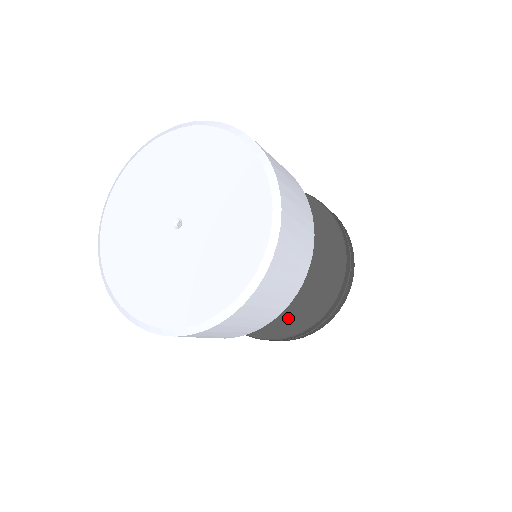
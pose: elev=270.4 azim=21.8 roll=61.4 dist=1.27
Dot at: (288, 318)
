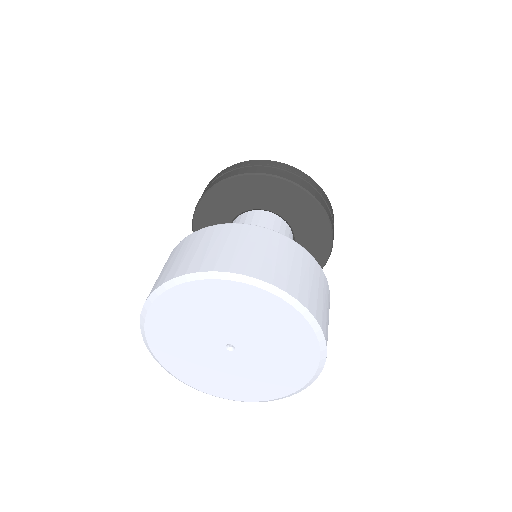
Dot at: (313, 255)
